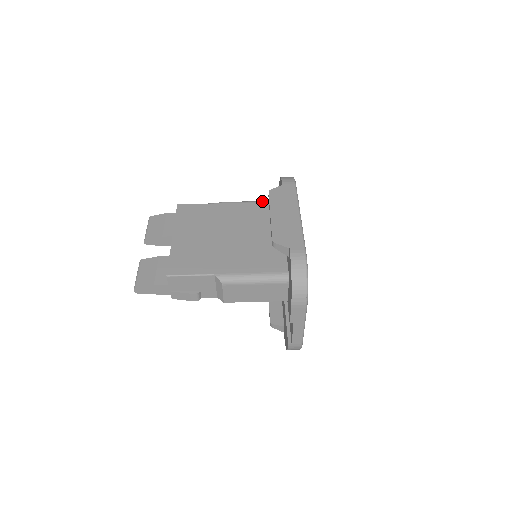
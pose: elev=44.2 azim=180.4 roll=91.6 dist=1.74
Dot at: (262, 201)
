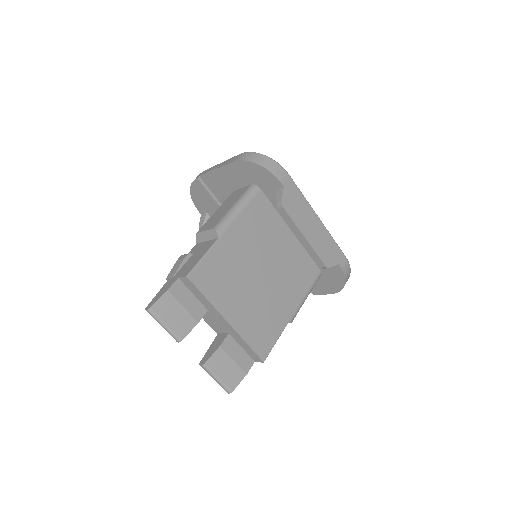
Dot at: (247, 201)
